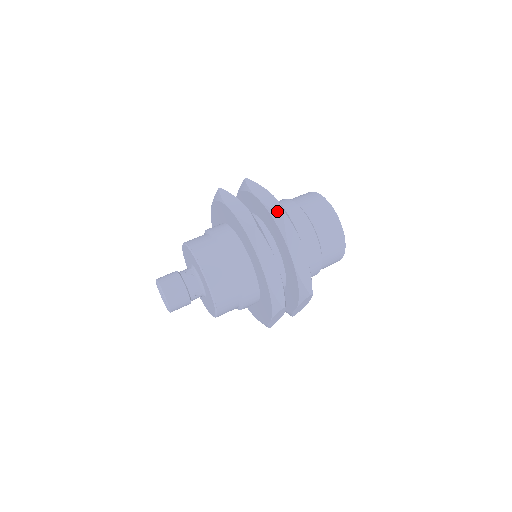
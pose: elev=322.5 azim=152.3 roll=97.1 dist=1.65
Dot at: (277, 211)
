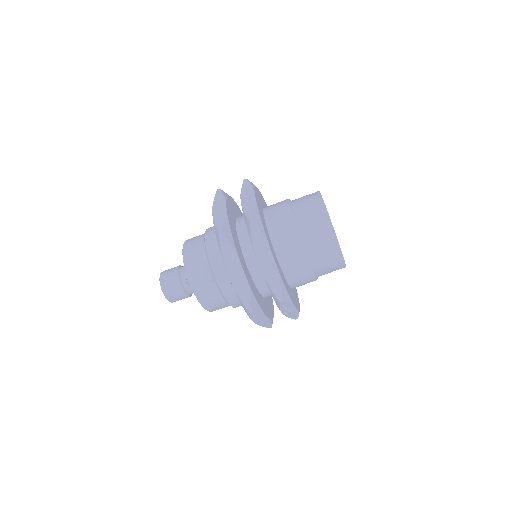
Dot at: (275, 294)
